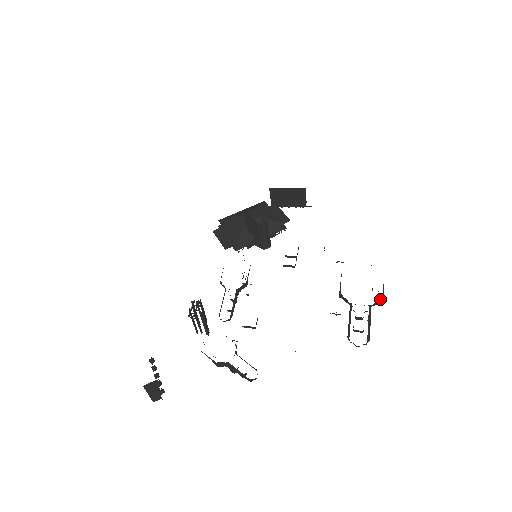
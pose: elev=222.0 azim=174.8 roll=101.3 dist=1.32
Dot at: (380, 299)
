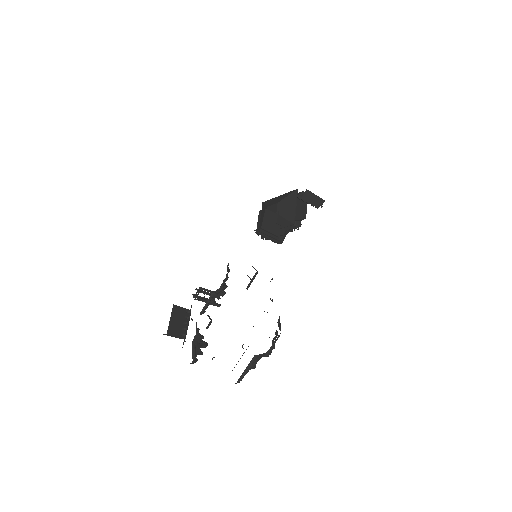
Dot at: (264, 353)
